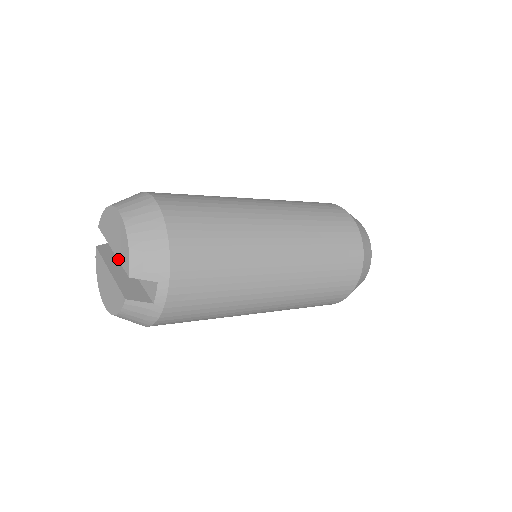
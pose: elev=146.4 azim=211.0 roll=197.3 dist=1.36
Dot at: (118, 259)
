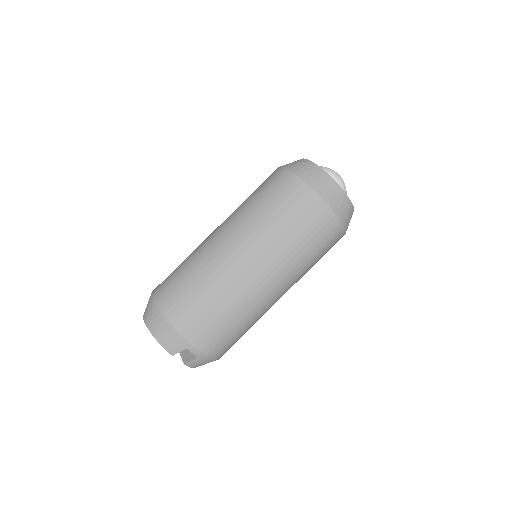
Dot at: occluded
